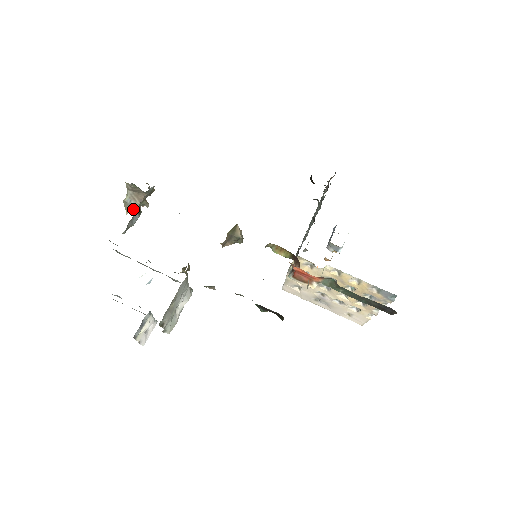
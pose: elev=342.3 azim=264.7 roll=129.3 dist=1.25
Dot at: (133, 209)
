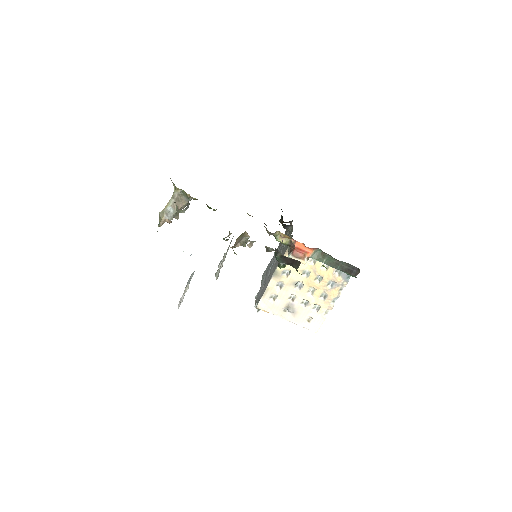
Dot at: (170, 216)
